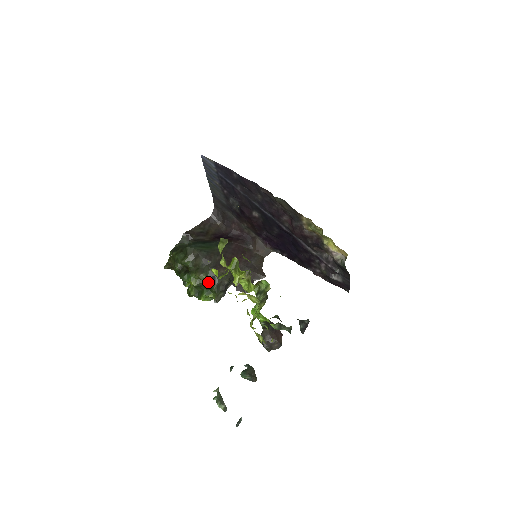
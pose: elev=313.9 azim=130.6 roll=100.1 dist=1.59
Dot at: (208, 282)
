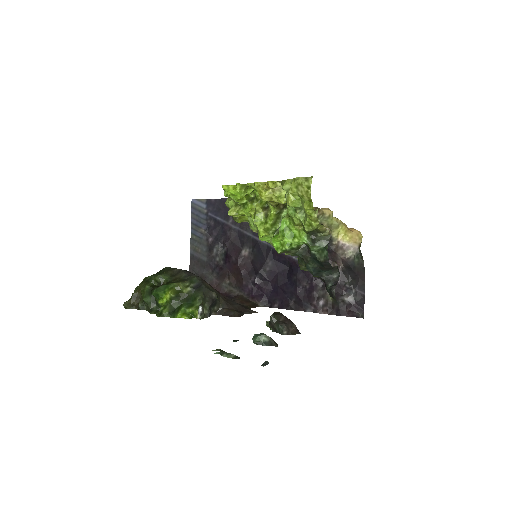
Dot at: (192, 290)
